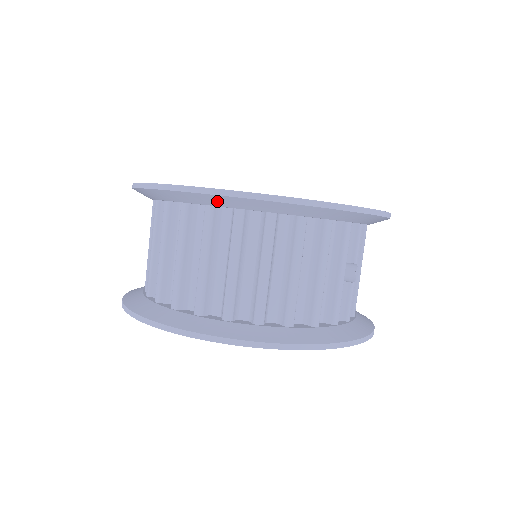
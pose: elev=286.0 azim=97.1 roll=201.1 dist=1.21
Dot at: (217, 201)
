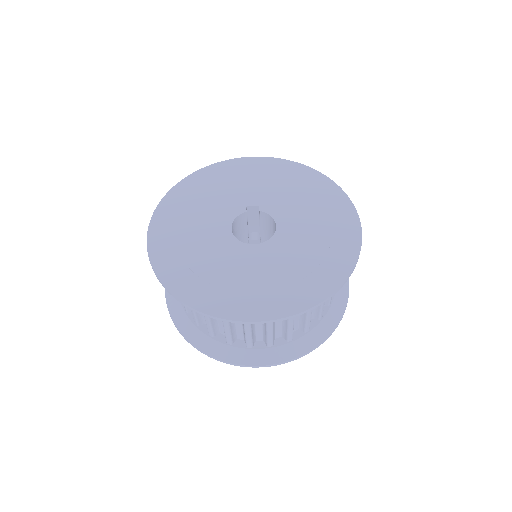
Dot at: occluded
